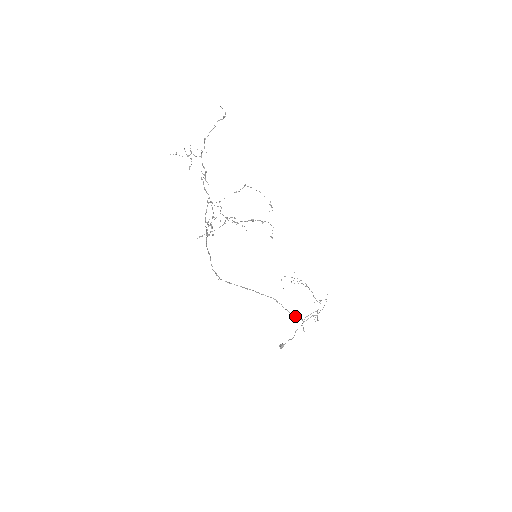
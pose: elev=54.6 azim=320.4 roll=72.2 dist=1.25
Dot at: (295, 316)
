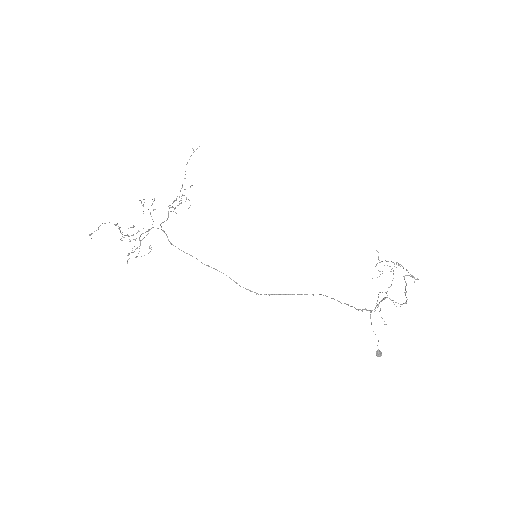
Dot at: occluded
